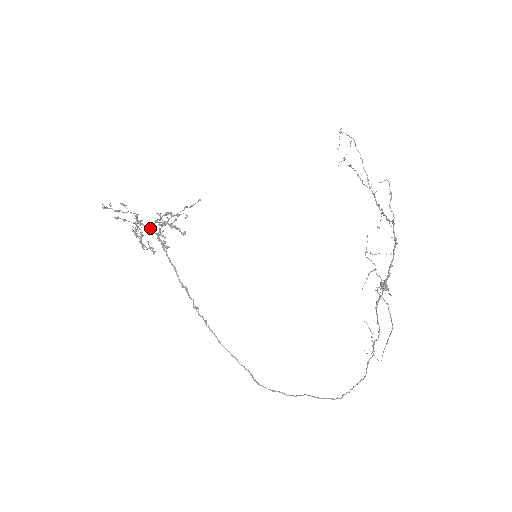
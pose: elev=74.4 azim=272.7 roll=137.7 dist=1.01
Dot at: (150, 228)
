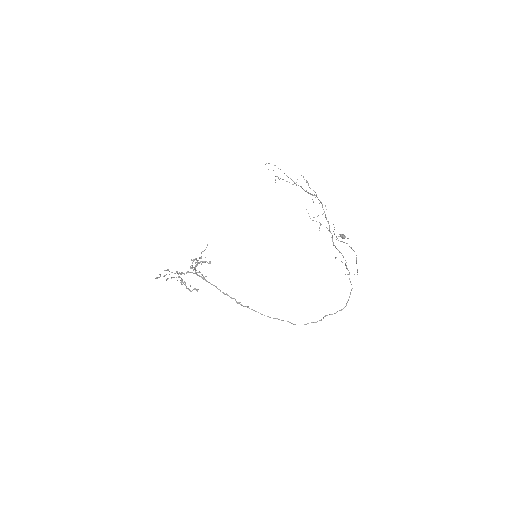
Dot at: (189, 272)
